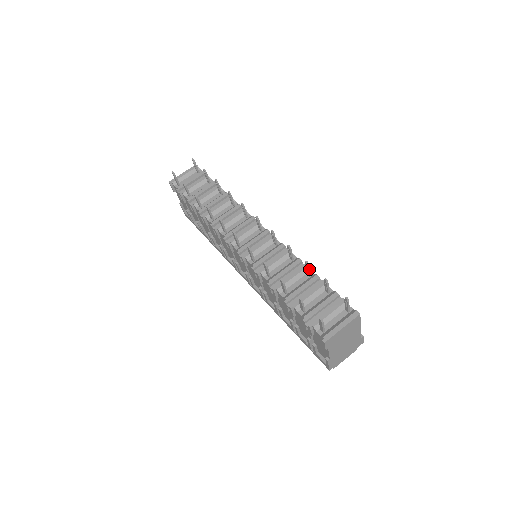
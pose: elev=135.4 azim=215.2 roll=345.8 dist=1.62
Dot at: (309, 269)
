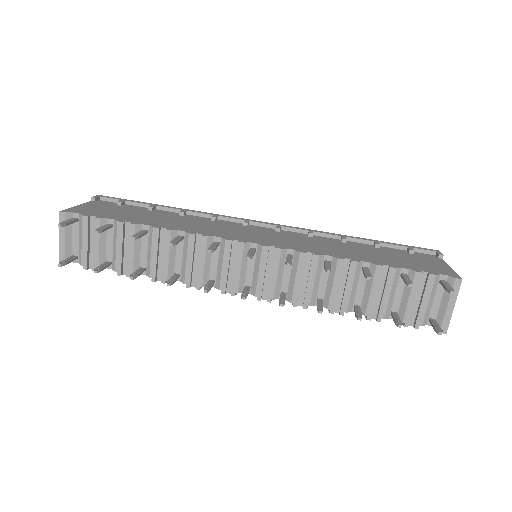
Dot at: (370, 274)
